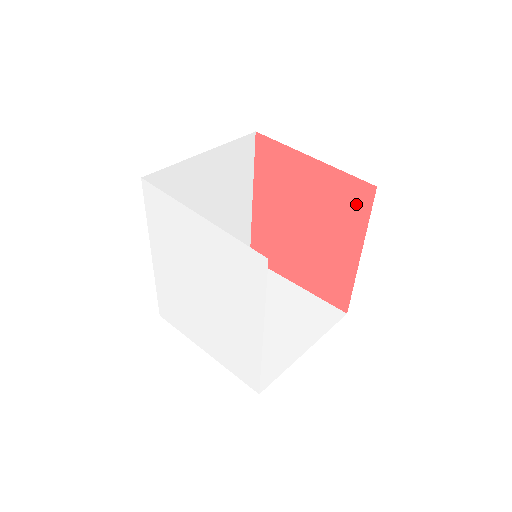
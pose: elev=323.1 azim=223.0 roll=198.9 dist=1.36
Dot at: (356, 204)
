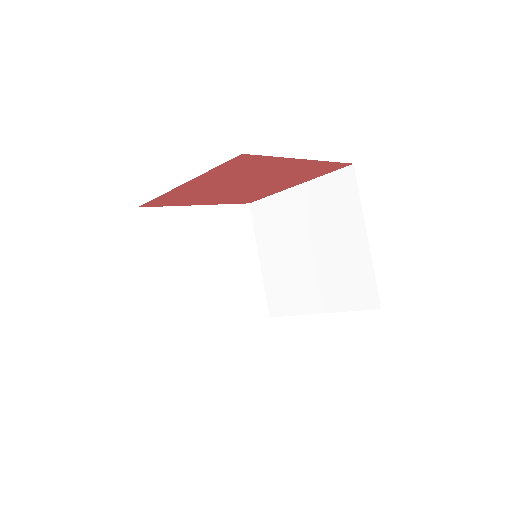
Dot at: (323, 171)
